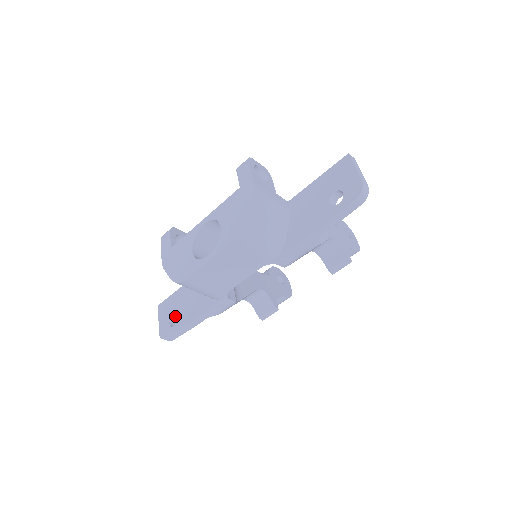
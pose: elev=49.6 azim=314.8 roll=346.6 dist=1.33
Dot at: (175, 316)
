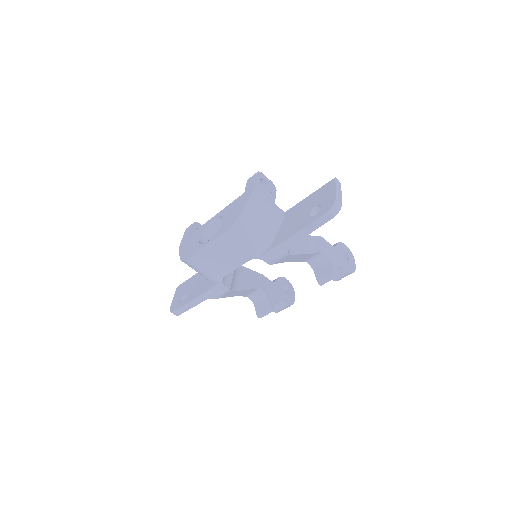
Dot at: (185, 296)
